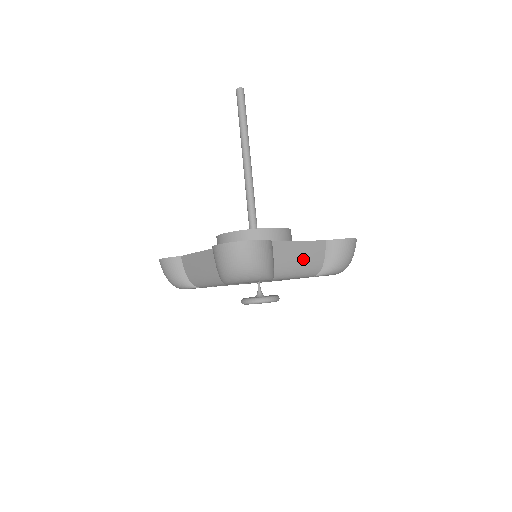
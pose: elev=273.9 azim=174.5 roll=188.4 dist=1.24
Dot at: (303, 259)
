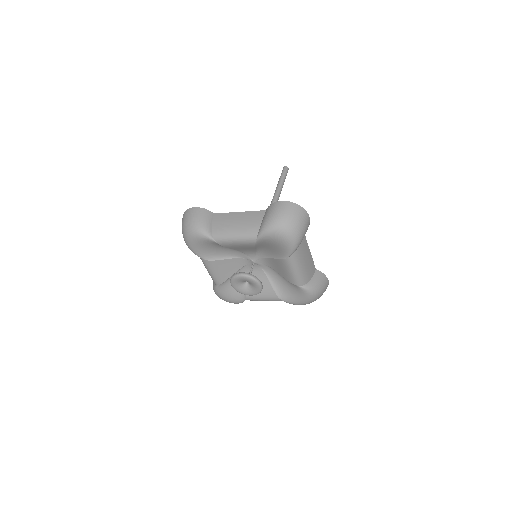
Dot at: (239, 223)
